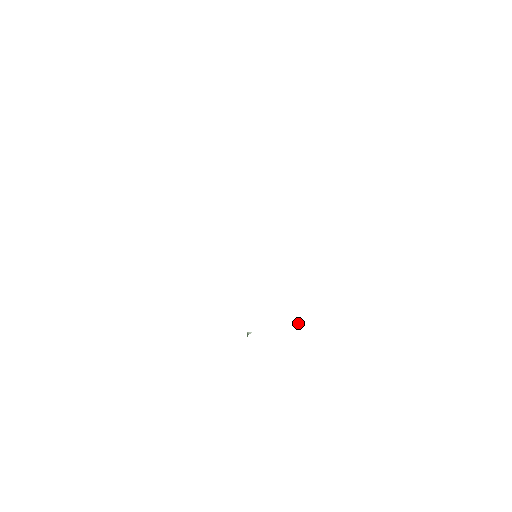
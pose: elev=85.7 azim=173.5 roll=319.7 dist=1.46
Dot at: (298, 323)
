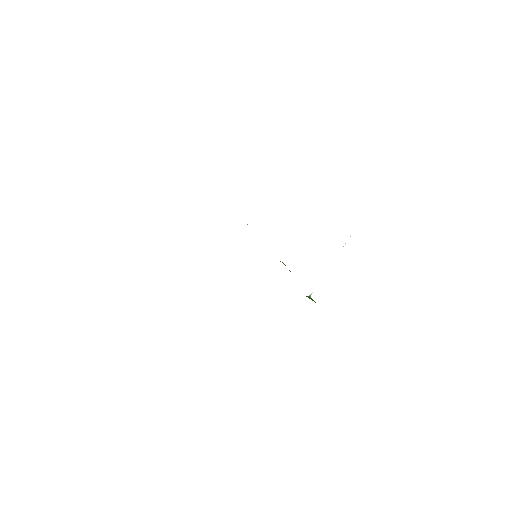
Dot at: occluded
